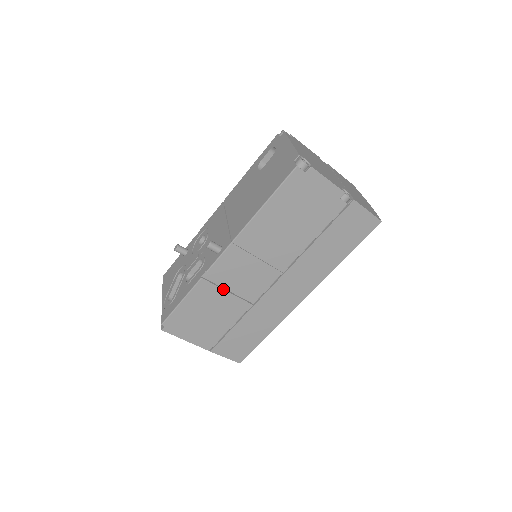
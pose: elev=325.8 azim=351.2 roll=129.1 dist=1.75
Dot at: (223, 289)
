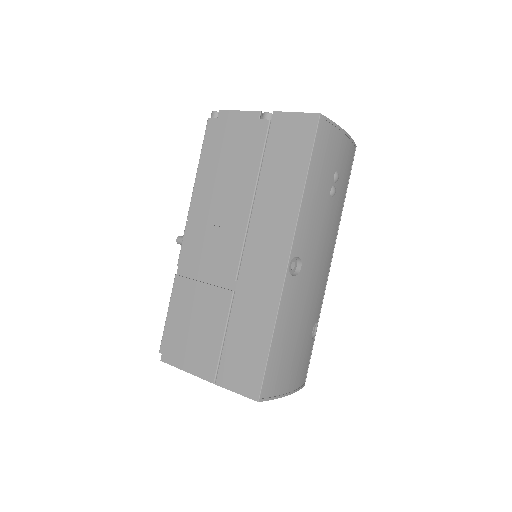
Dot at: (198, 281)
